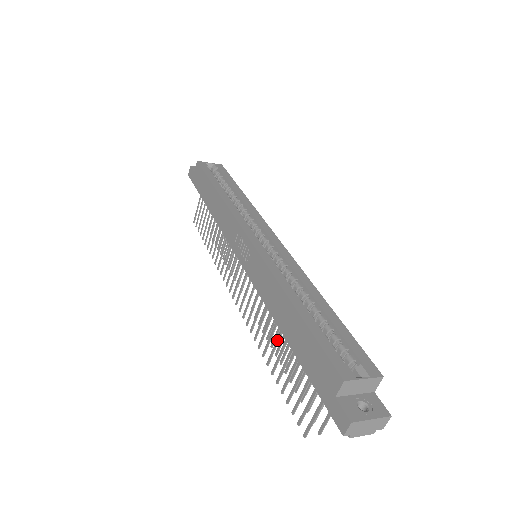
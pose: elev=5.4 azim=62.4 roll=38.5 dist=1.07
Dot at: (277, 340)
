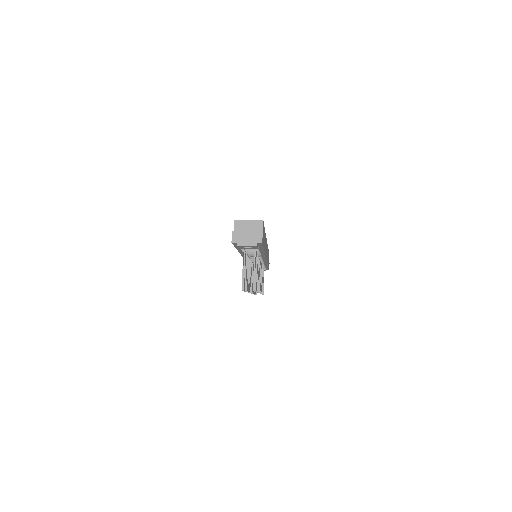
Dot at: (247, 269)
